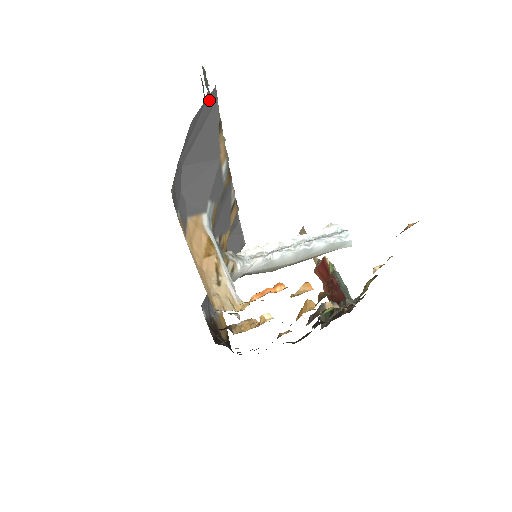
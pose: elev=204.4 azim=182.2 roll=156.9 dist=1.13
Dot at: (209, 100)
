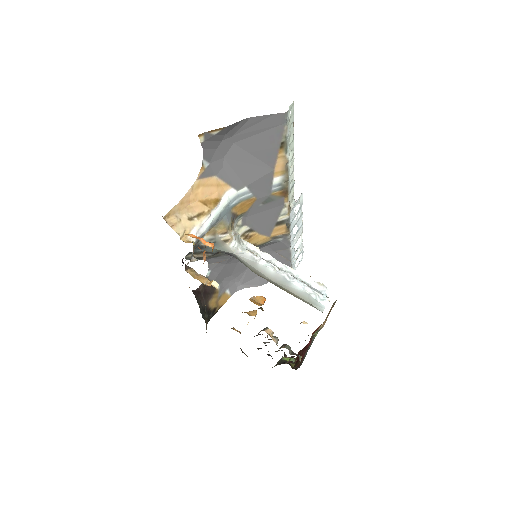
Dot at: (276, 118)
